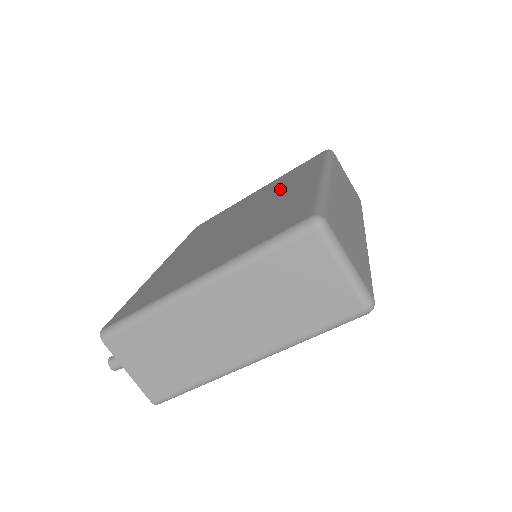
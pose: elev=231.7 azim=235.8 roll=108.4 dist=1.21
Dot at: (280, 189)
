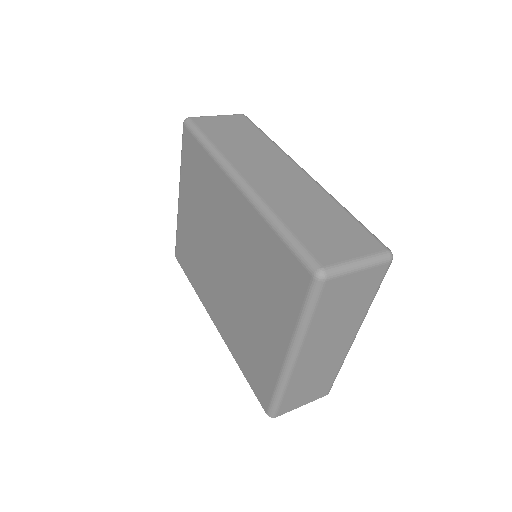
Dot at: (212, 206)
